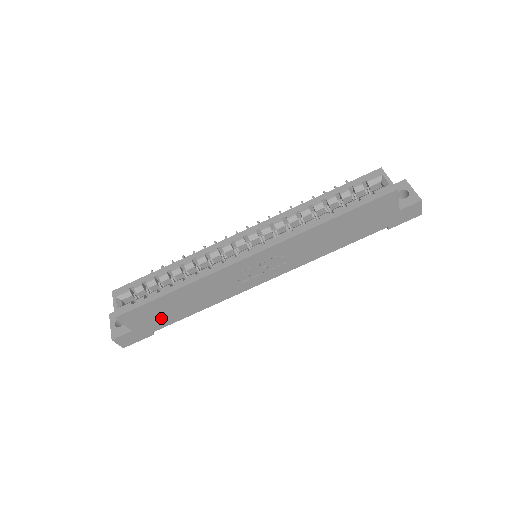
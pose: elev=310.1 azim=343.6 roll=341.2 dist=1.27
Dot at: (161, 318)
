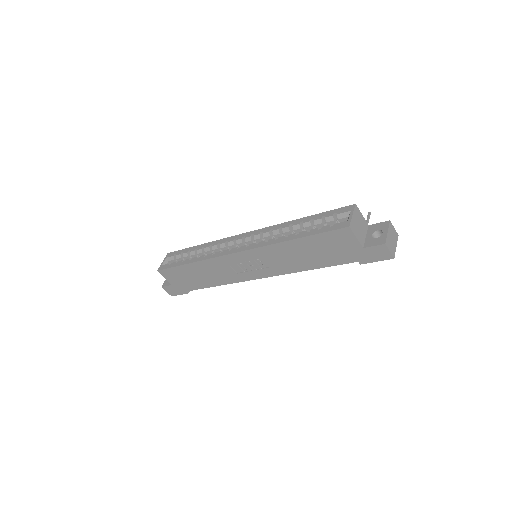
Dot at: (188, 282)
